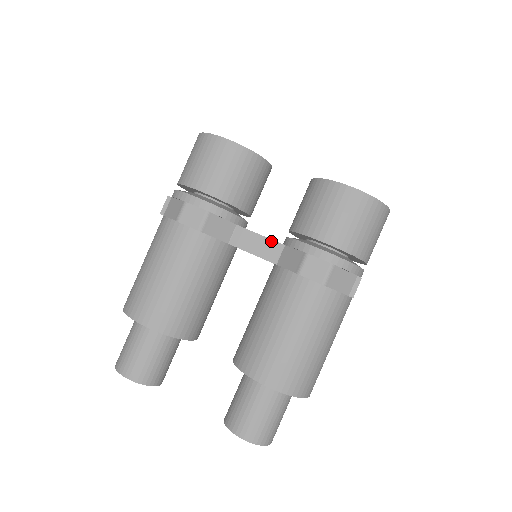
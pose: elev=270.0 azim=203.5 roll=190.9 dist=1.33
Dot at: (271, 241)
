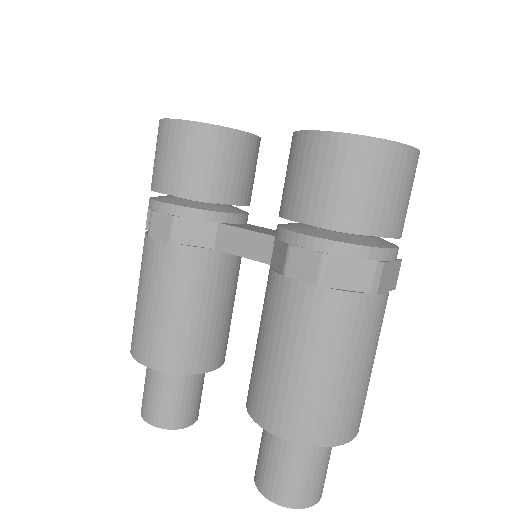
Dot at: (258, 235)
